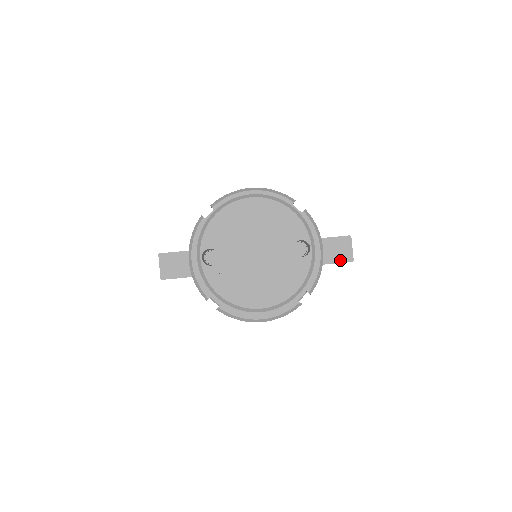
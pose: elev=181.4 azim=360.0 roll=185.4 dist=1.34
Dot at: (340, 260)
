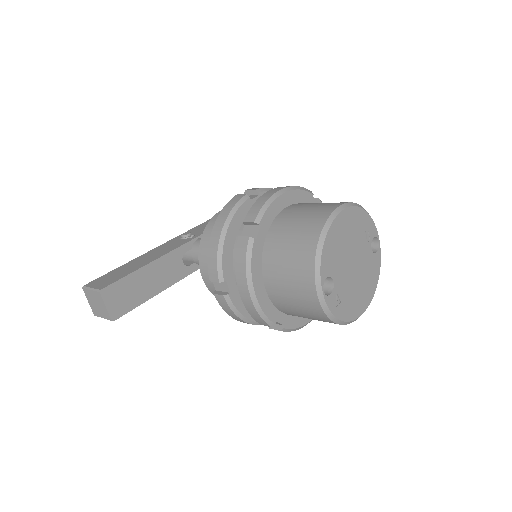
Dot at: occluded
